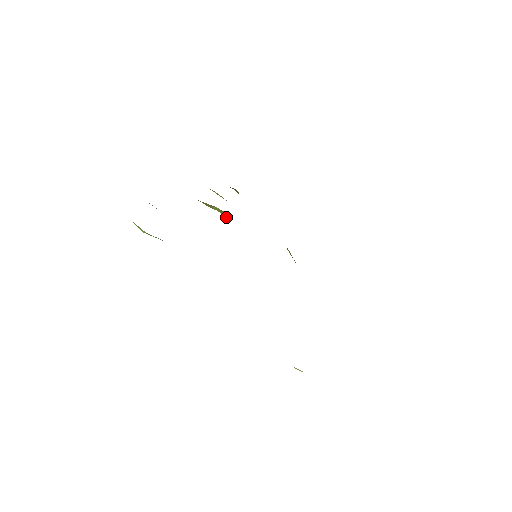
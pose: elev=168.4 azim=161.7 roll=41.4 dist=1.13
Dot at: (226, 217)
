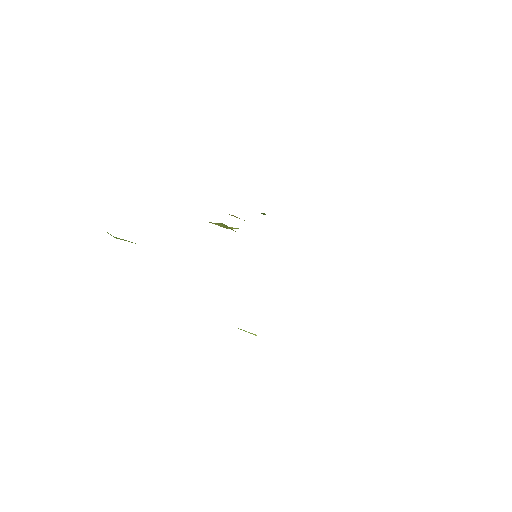
Dot at: occluded
